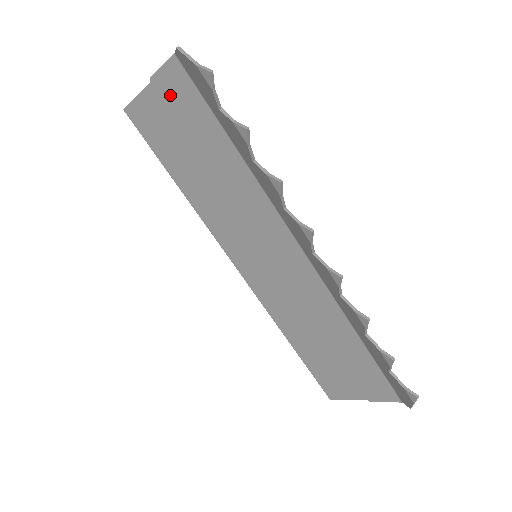
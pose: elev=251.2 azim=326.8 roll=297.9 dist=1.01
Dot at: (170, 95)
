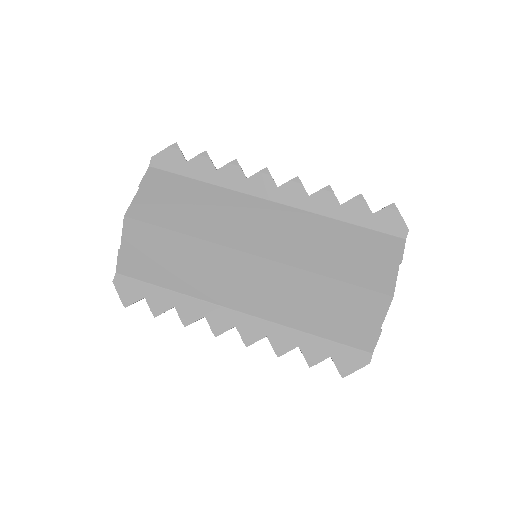
Dot at: (154, 185)
